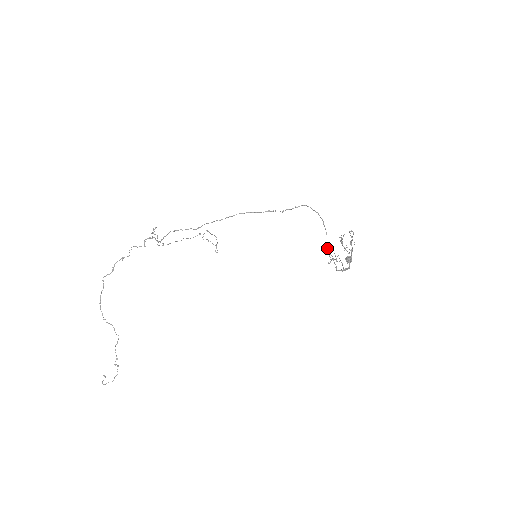
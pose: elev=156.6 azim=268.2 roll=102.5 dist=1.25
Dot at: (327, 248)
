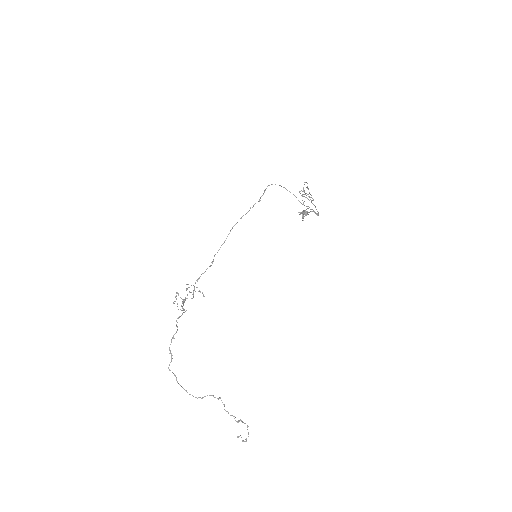
Dot at: (302, 204)
